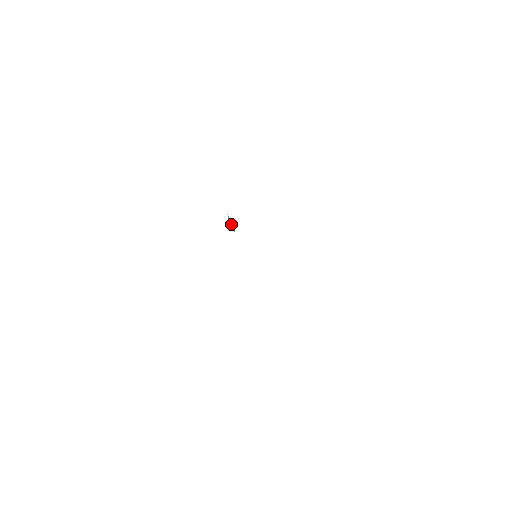
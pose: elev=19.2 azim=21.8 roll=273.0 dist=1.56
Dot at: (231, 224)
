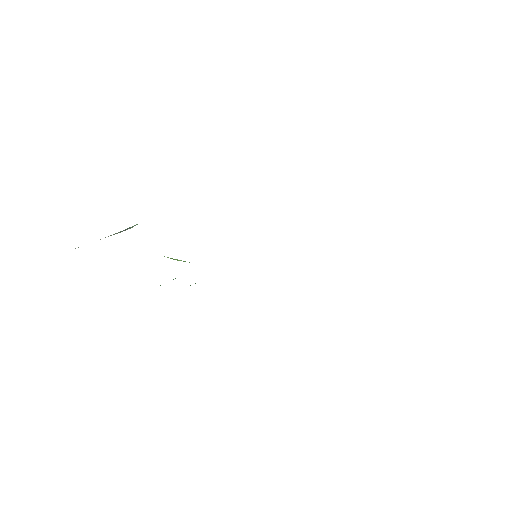
Dot at: (179, 260)
